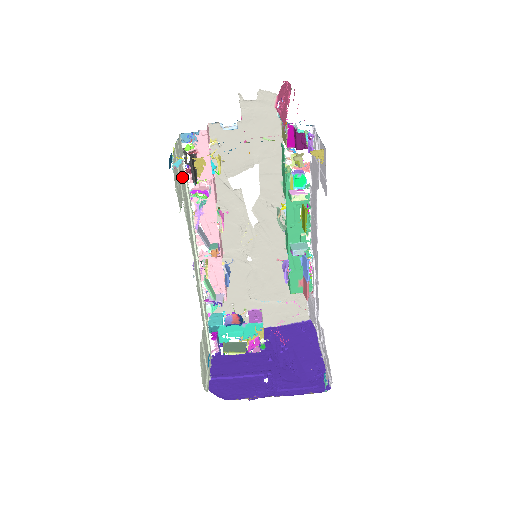
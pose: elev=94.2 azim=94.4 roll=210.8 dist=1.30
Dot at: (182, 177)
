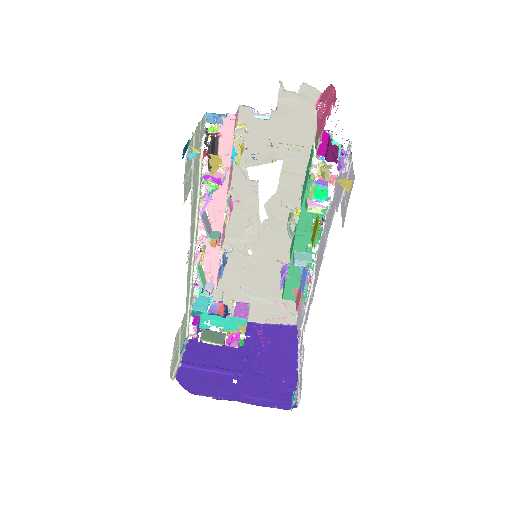
Dot at: (197, 161)
